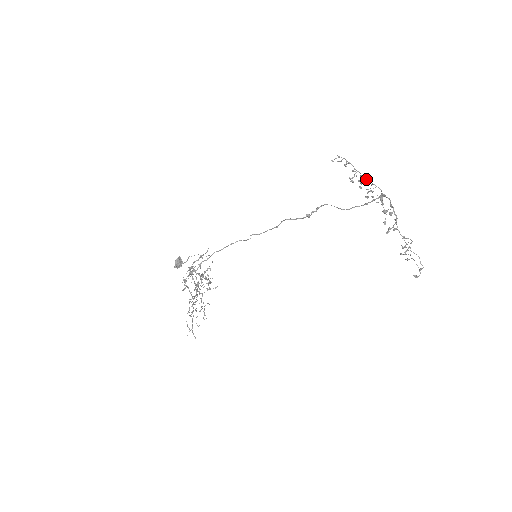
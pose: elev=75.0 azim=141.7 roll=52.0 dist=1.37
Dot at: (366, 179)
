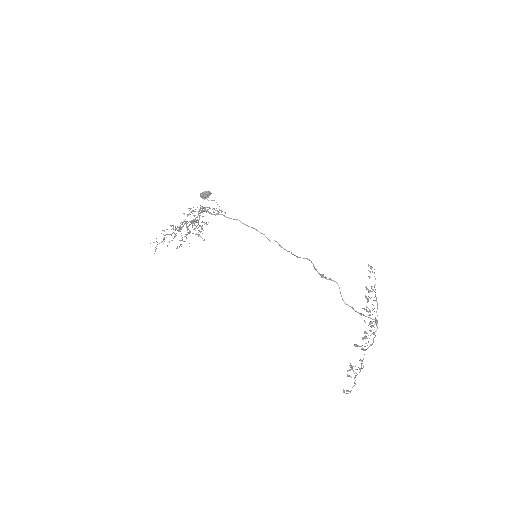
Dot at: occluded
